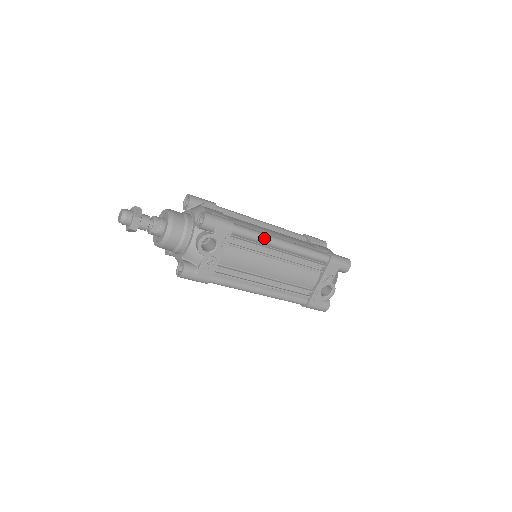
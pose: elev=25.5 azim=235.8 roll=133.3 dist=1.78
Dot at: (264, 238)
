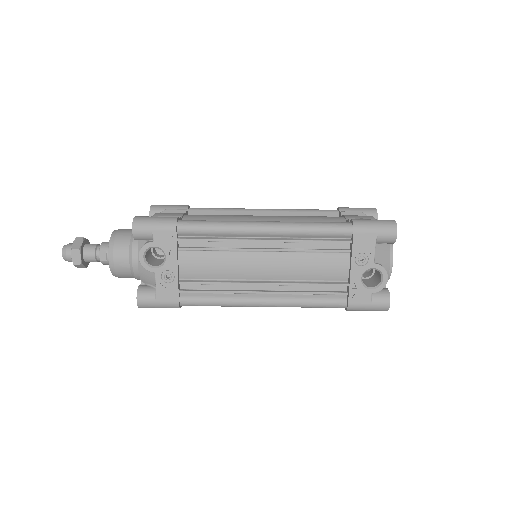
Dot at: (229, 227)
